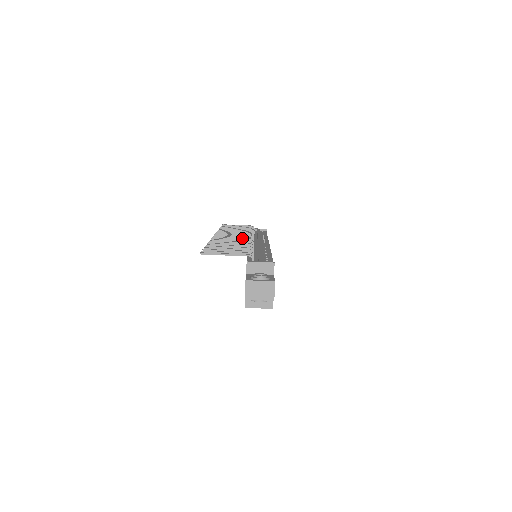
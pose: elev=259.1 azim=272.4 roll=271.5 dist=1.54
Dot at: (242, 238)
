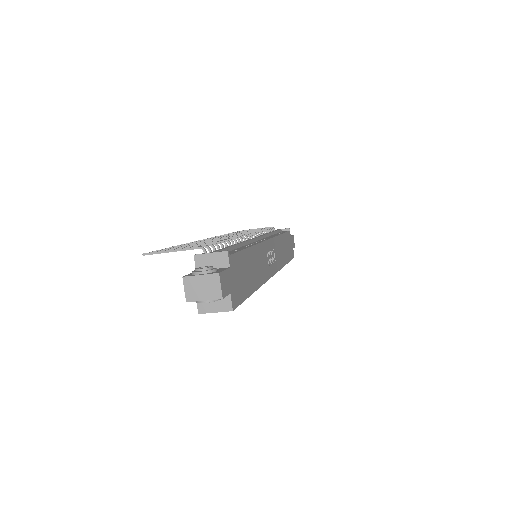
Dot at: (230, 236)
